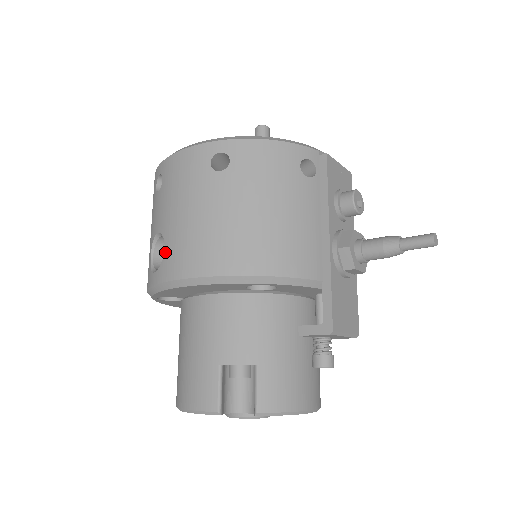
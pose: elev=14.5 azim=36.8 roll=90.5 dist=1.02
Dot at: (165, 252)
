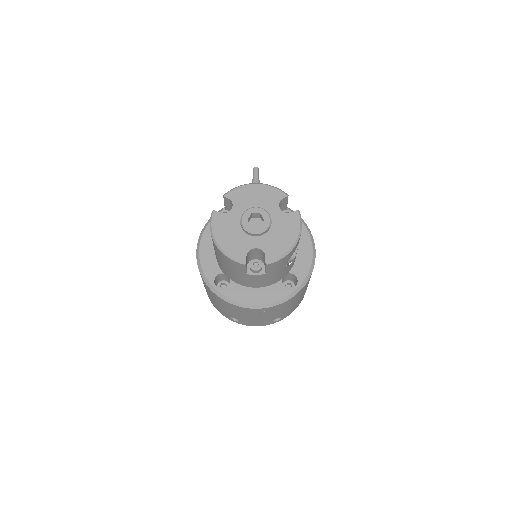
Dot at: occluded
